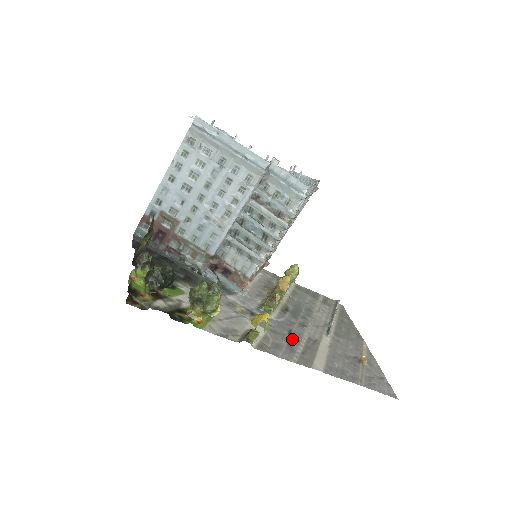
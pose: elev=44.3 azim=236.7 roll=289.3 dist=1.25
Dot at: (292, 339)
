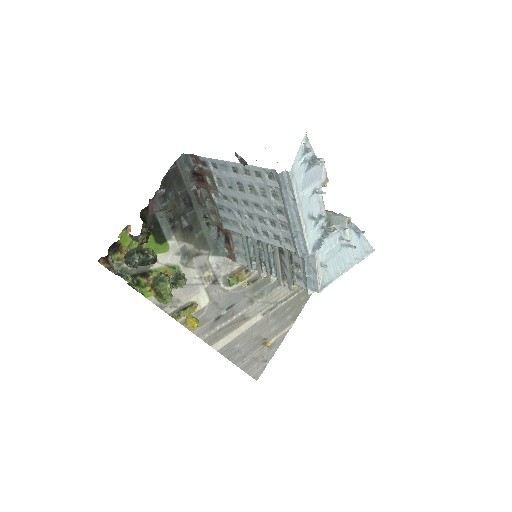
Dot at: (224, 315)
